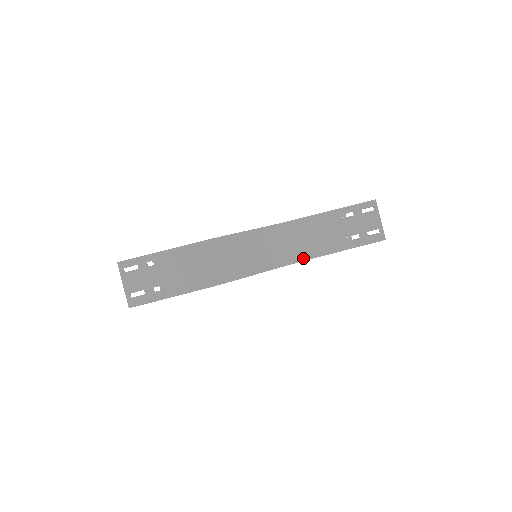
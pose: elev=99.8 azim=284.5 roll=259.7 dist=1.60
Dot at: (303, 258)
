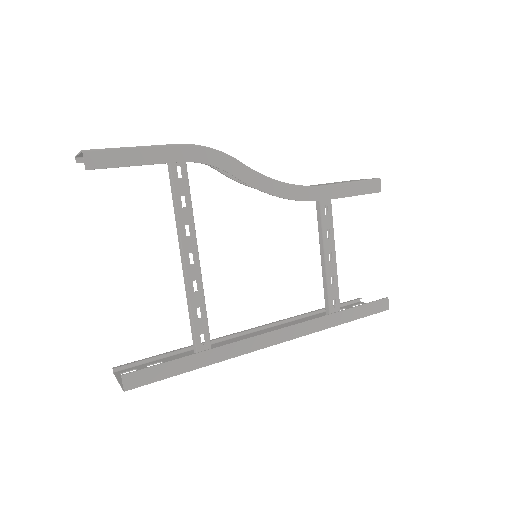
Dot at: (300, 186)
